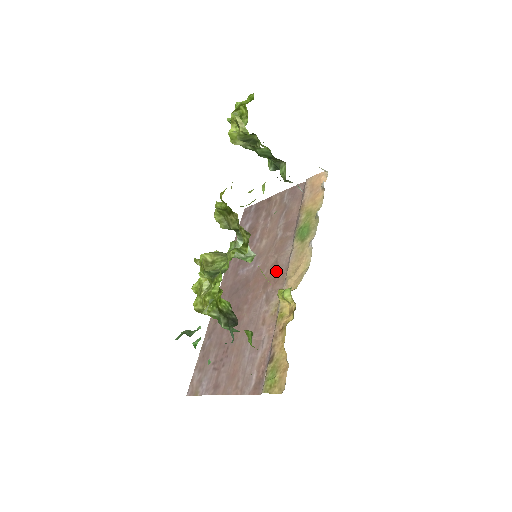
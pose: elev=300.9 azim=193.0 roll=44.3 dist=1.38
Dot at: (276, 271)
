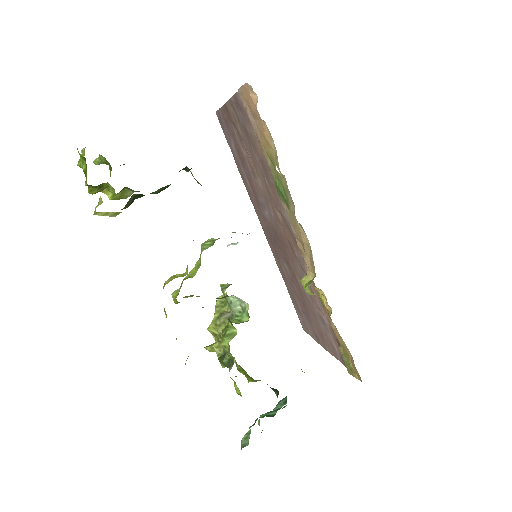
Dot at: (289, 232)
